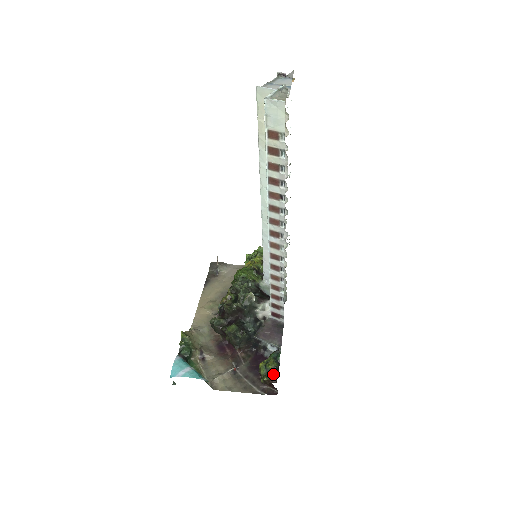
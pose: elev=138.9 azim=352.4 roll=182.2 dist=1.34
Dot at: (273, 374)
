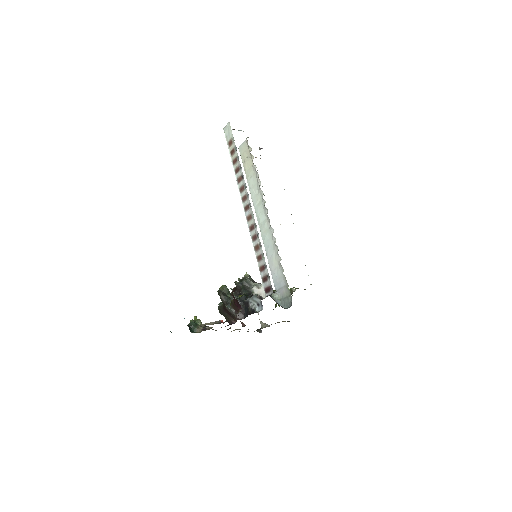
Dot at: (234, 287)
